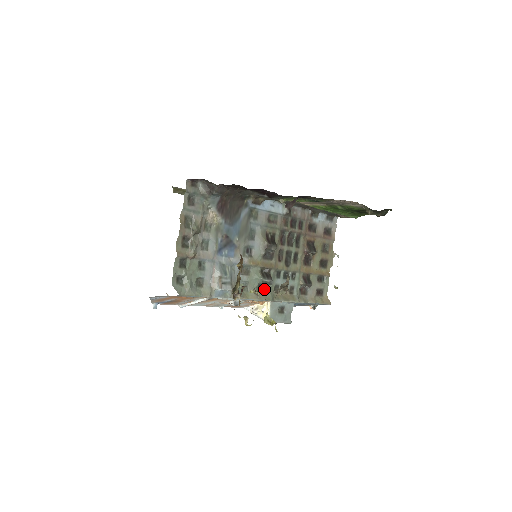
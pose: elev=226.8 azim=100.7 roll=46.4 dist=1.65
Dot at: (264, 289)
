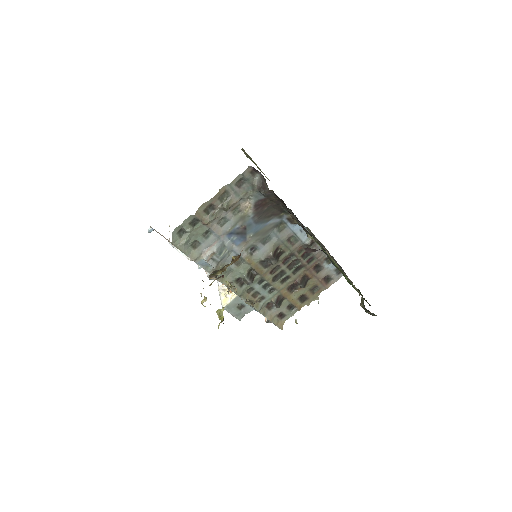
Dot at: occluded
